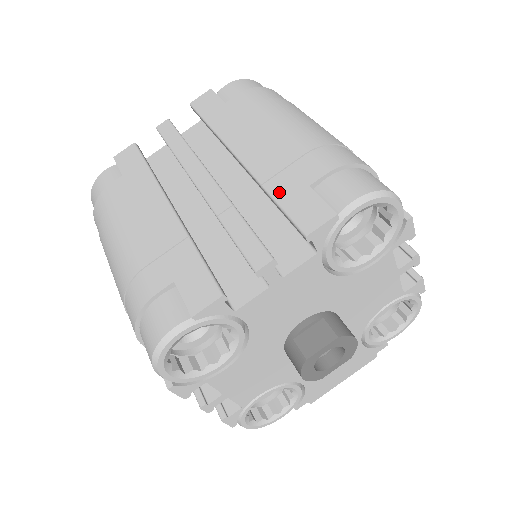
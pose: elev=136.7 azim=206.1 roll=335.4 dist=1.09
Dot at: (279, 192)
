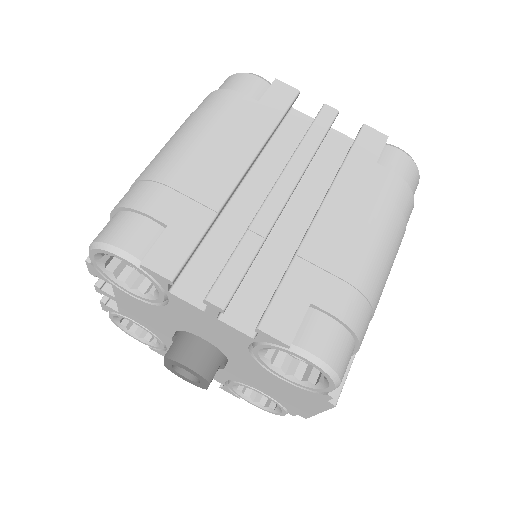
Dot at: occluded
